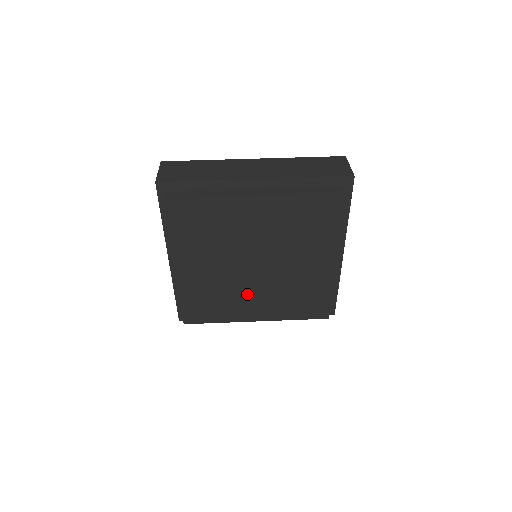
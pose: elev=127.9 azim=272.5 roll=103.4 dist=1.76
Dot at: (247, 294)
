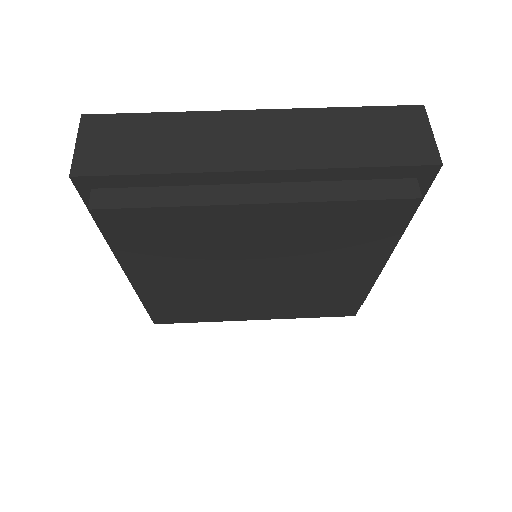
Dot at: (242, 300)
